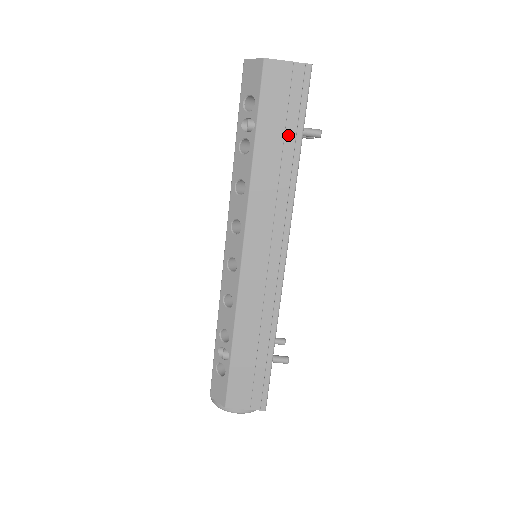
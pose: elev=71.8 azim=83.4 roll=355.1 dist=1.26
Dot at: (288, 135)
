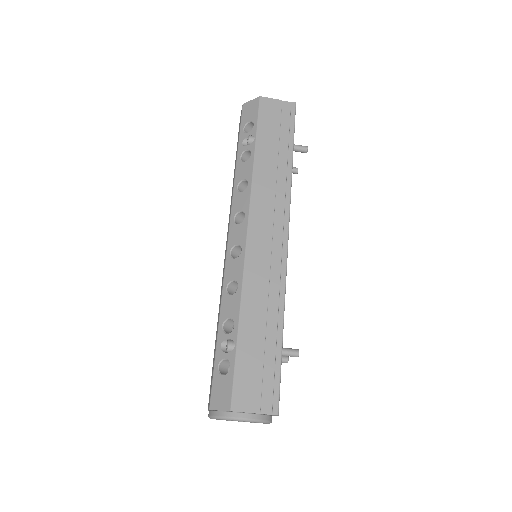
Dot at: (282, 146)
